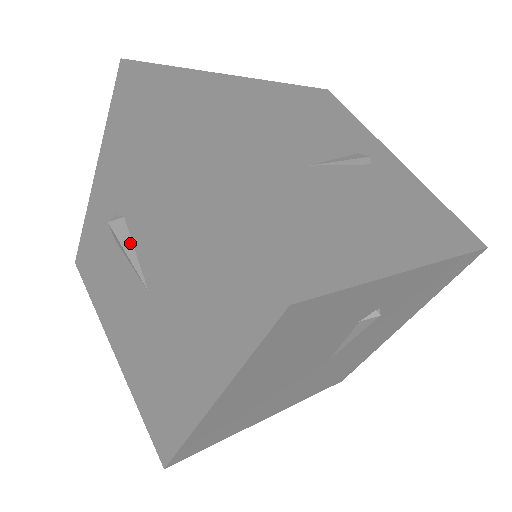
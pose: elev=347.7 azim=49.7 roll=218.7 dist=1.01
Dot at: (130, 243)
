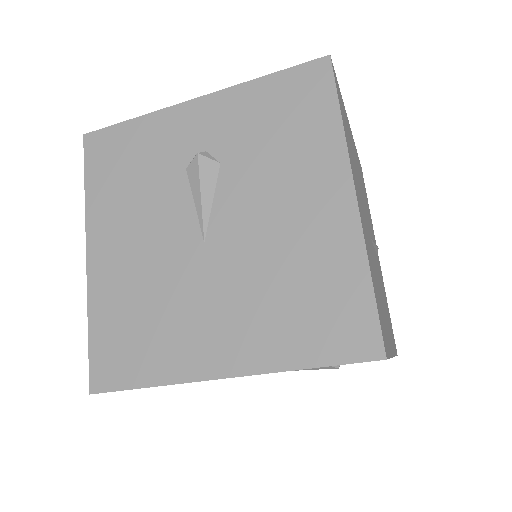
Dot at: (212, 189)
